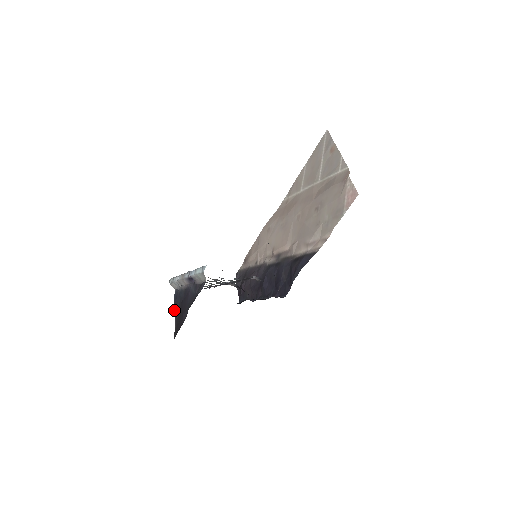
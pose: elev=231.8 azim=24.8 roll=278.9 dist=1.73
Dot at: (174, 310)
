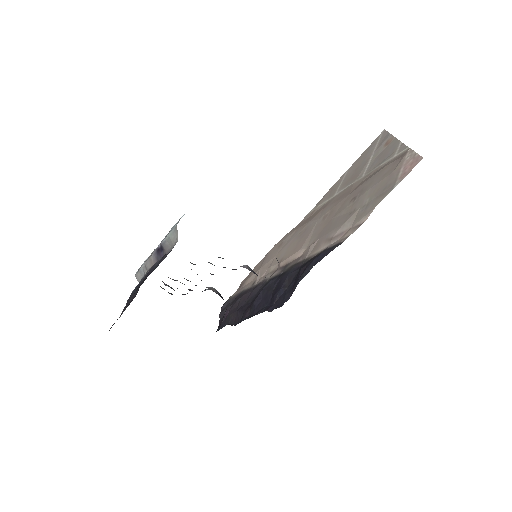
Dot at: occluded
